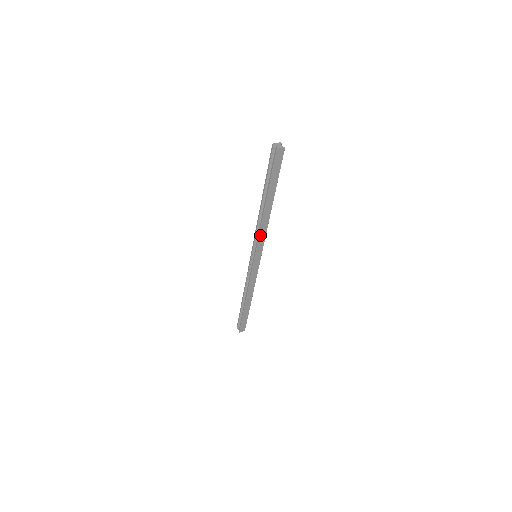
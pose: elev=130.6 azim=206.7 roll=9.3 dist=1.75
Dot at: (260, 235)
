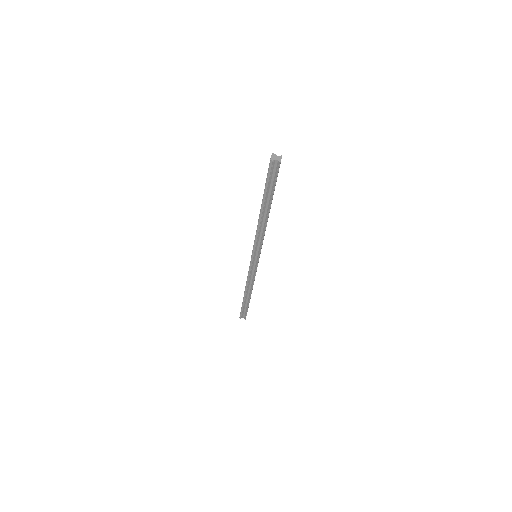
Dot at: (263, 239)
